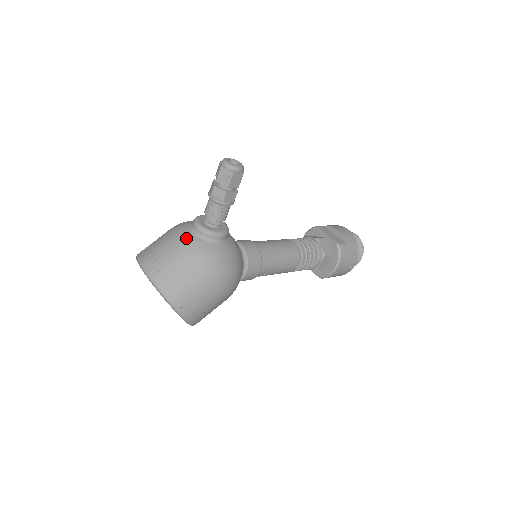
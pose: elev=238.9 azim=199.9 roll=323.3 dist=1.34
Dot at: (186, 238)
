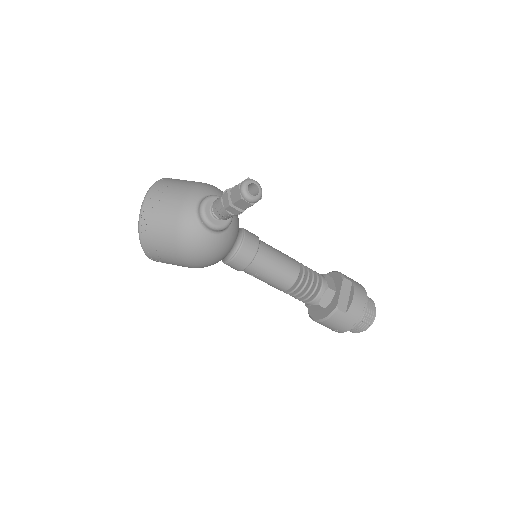
Dot at: (187, 205)
